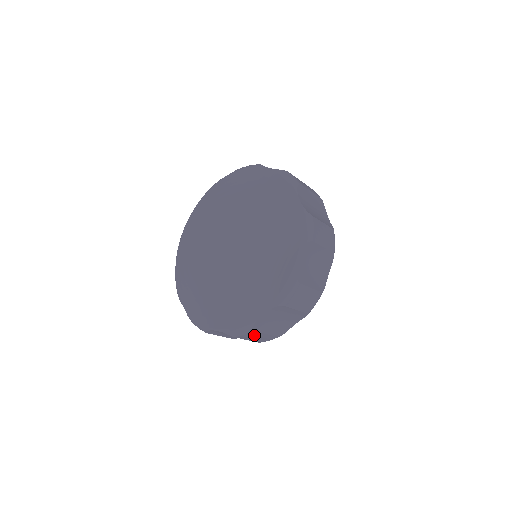
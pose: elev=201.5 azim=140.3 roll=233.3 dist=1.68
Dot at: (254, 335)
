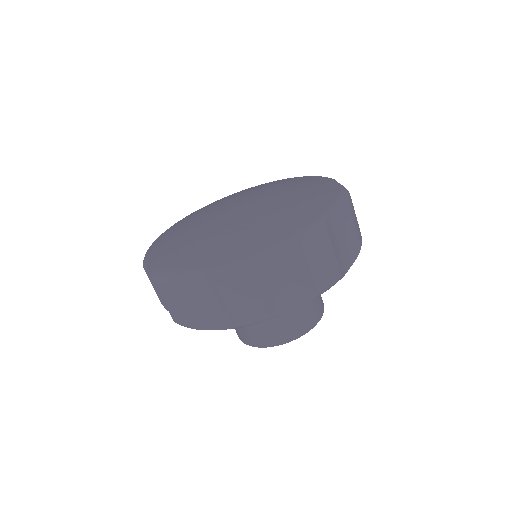
Dot at: (323, 247)
